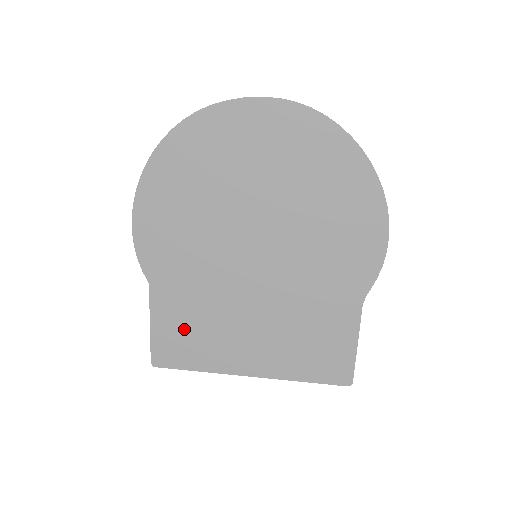
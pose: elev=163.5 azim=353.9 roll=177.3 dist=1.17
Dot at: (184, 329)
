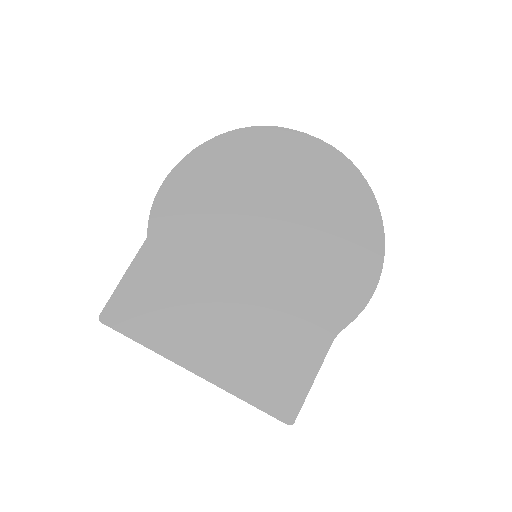
Dot at: (154, 294)
